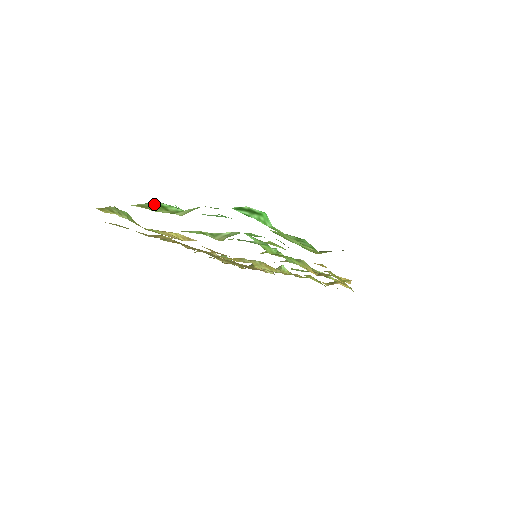
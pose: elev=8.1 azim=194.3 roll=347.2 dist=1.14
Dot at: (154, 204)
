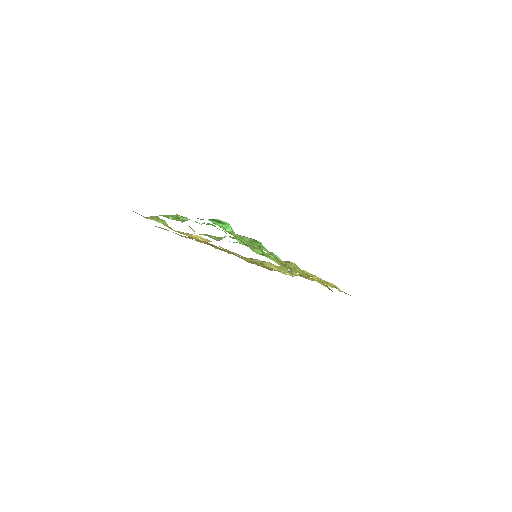
Dot at: (173, 215)
